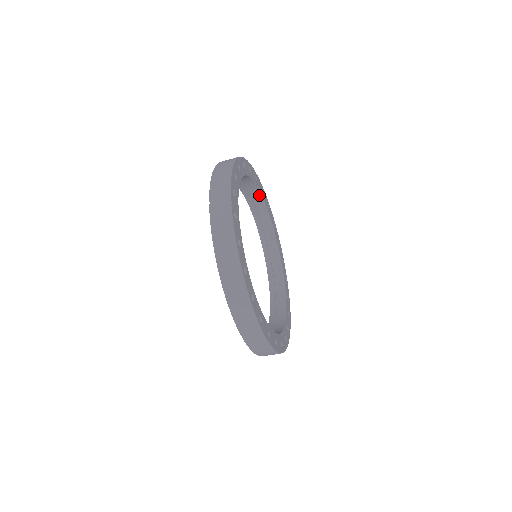
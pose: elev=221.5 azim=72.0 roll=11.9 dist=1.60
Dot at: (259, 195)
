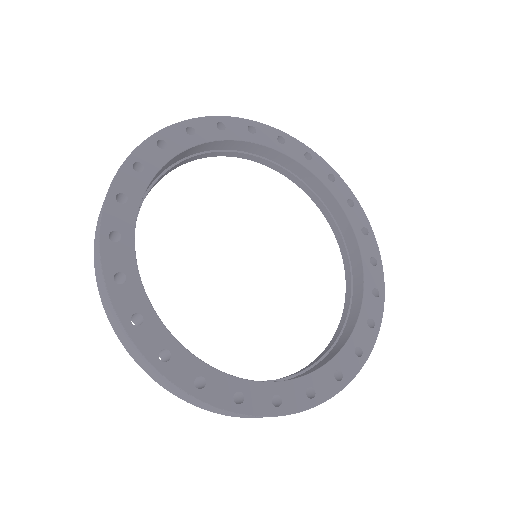
Dot at: (272, 151)
